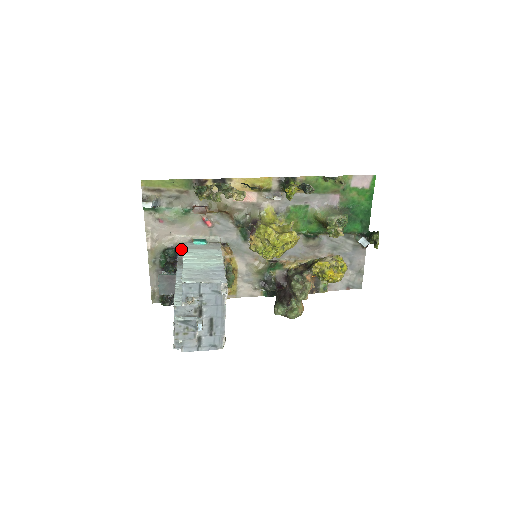
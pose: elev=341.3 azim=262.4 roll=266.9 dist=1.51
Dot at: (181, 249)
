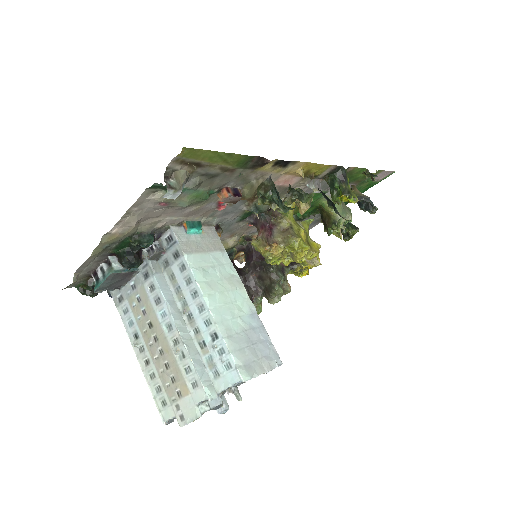
Dot at: (159, 232)
